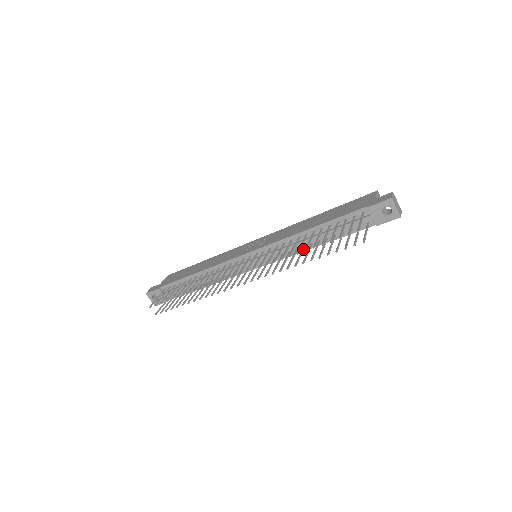
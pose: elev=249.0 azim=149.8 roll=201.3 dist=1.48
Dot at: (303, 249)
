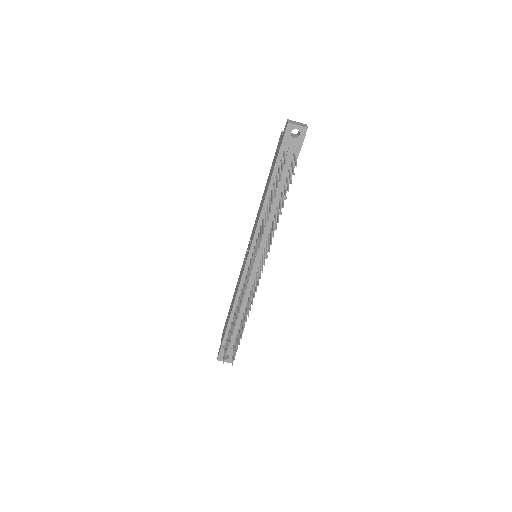
Dot at: (275, 216)
